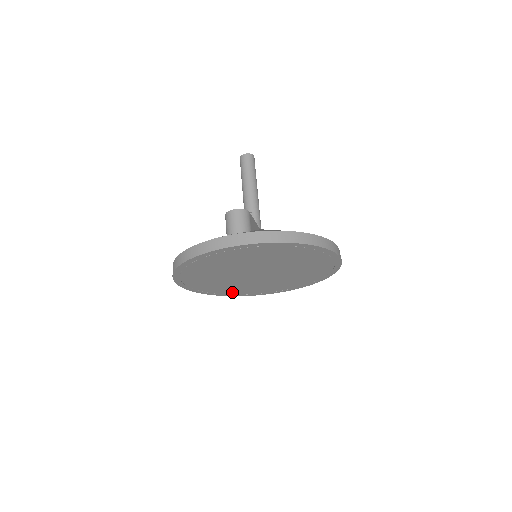
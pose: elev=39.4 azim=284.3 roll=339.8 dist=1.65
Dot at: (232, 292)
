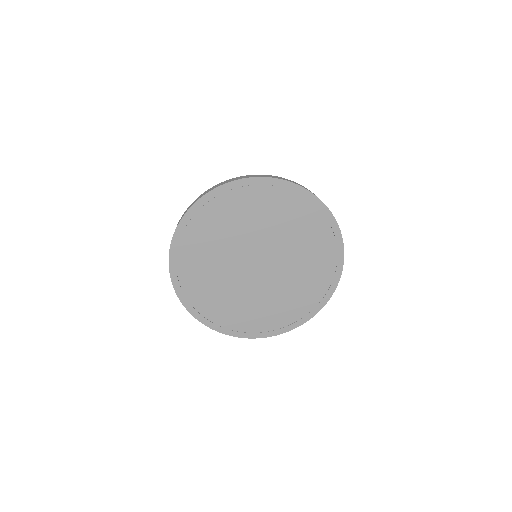
Dot at: (207, 308)
